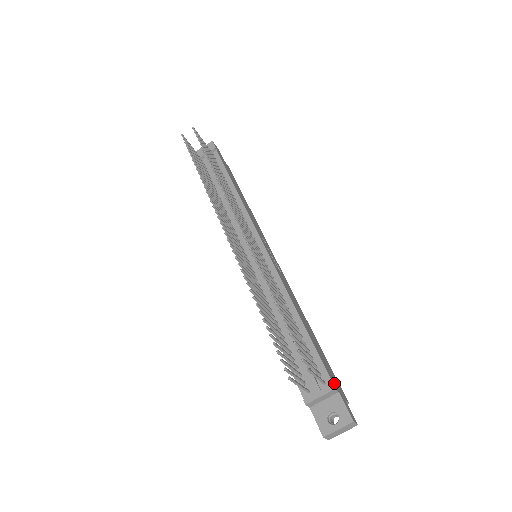
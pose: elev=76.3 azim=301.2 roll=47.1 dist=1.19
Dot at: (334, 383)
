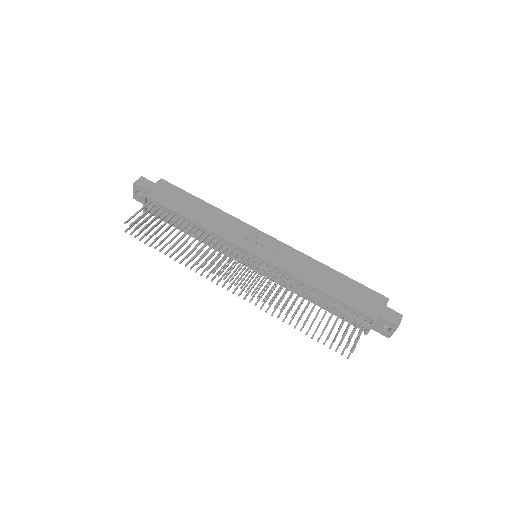
Dot at: (372, 312)
